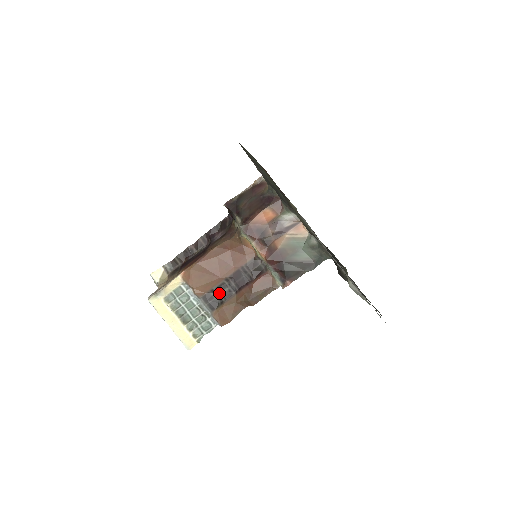
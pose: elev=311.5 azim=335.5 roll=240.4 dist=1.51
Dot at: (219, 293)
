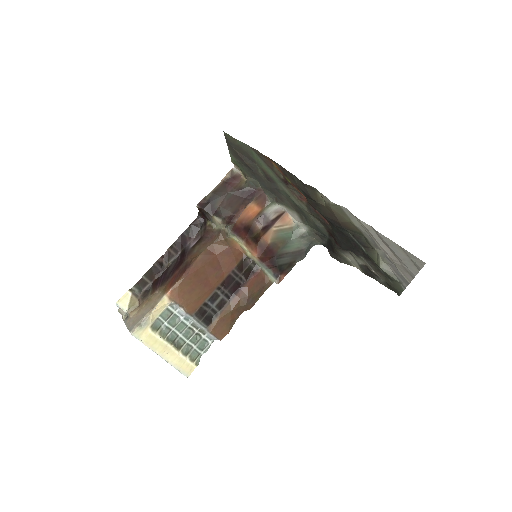
Dot at: (212, 305)
